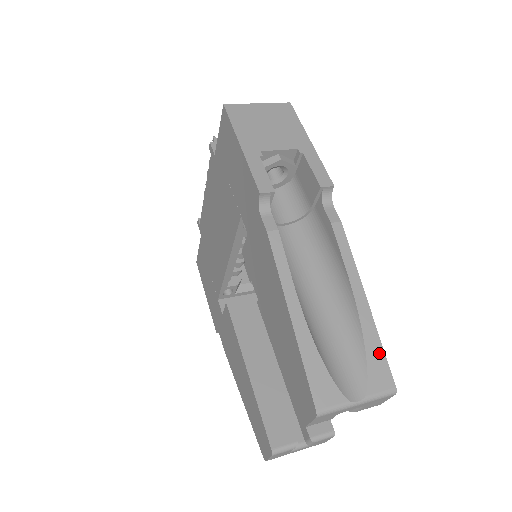
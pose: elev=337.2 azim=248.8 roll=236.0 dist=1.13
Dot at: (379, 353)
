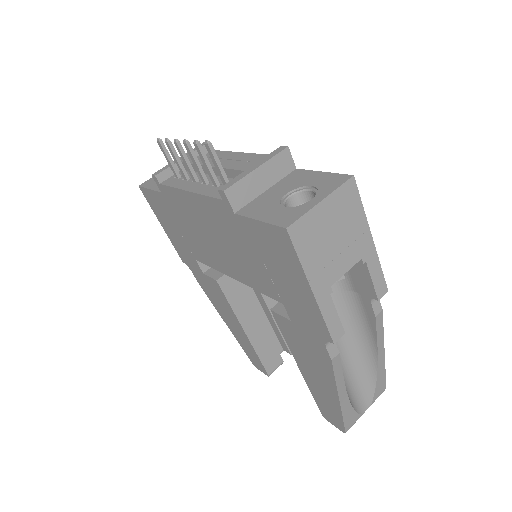
Dot at: (383, 378)
